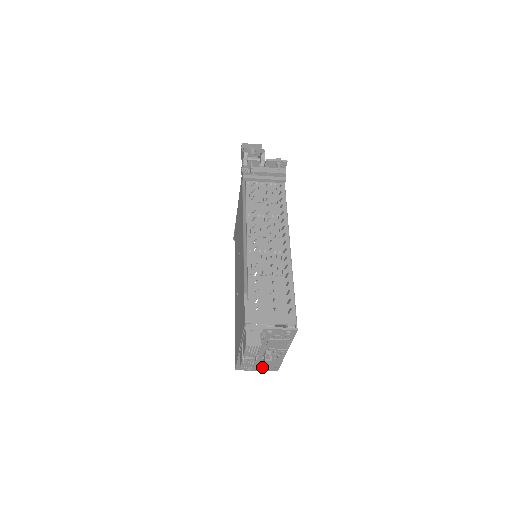
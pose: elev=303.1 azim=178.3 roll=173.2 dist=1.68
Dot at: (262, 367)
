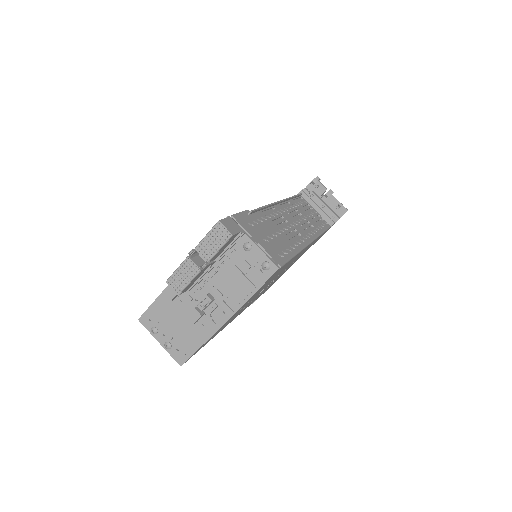
Dot at: (172, 338)
